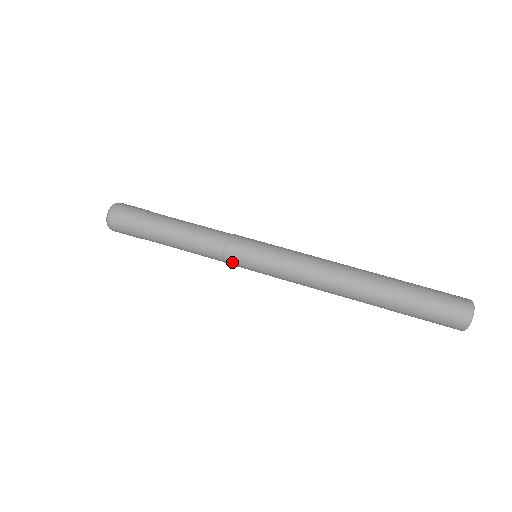
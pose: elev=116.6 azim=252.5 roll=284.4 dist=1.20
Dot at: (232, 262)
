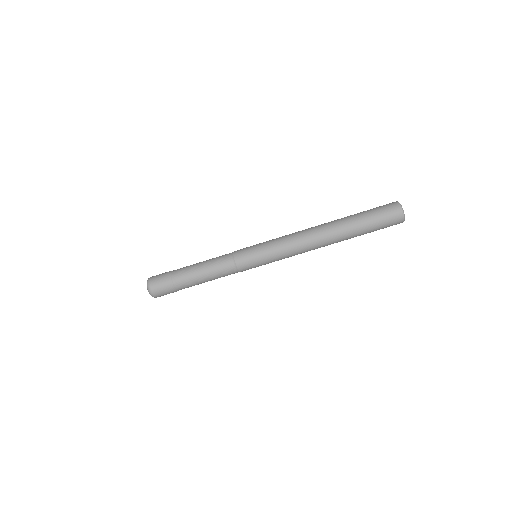
Dot at: (243, 267)
